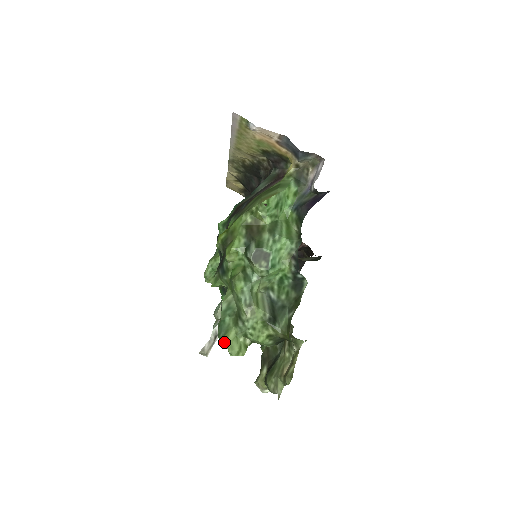
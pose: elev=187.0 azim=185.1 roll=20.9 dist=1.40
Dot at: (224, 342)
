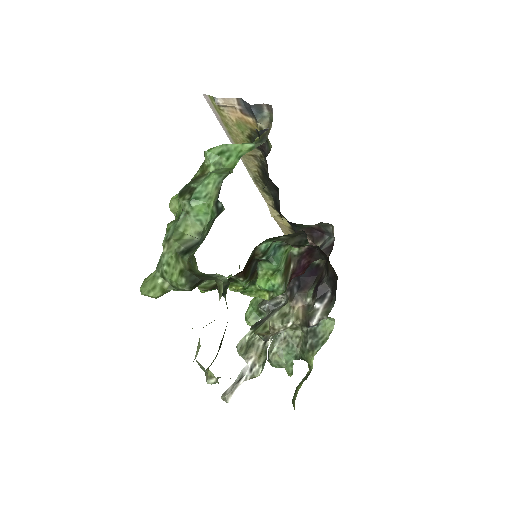
Dot at: (142, 283)
